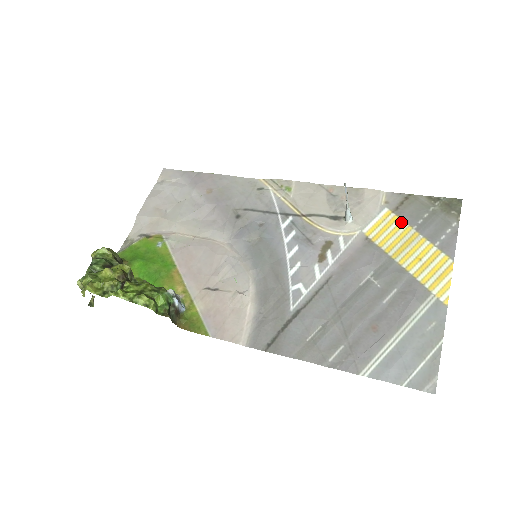
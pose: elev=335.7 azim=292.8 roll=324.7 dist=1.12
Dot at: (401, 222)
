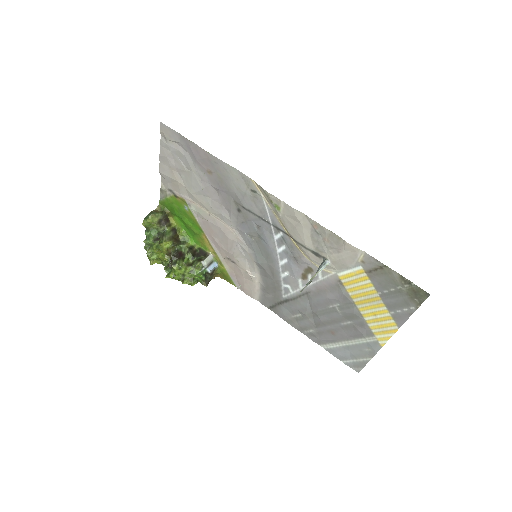
Dot at: (370, 284)
